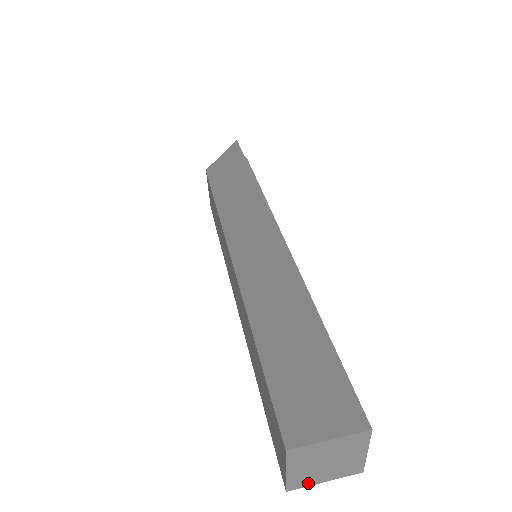
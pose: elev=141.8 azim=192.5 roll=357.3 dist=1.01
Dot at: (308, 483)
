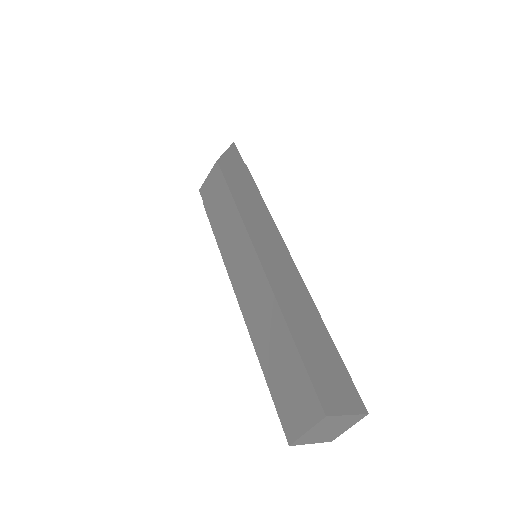
Dot at: (304, 442)
